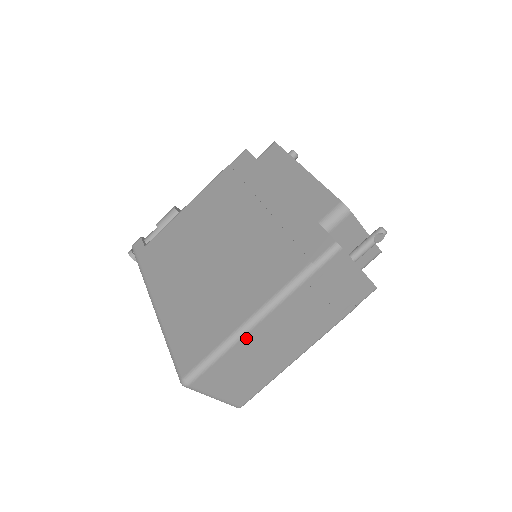
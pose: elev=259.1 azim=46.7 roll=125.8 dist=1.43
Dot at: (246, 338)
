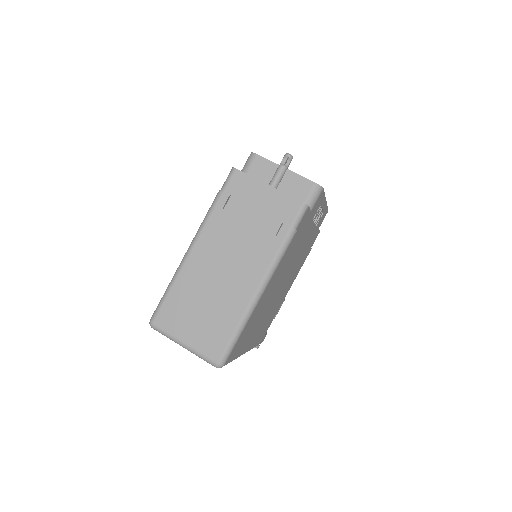
Dot at: (186, 268)
